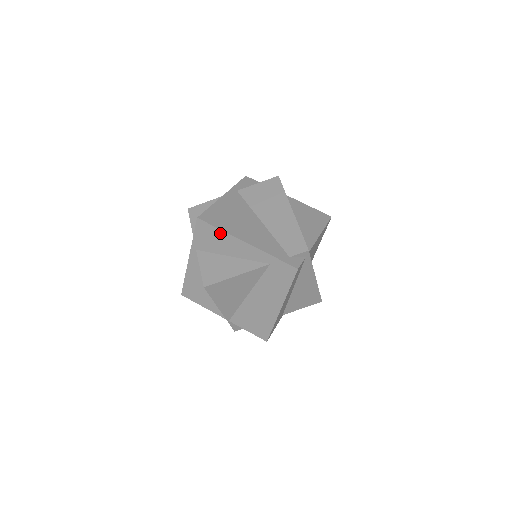
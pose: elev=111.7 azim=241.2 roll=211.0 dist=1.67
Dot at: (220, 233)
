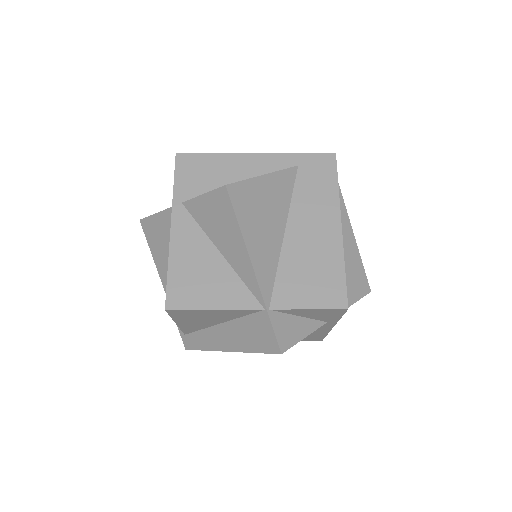
Dot at: (215, 158)
